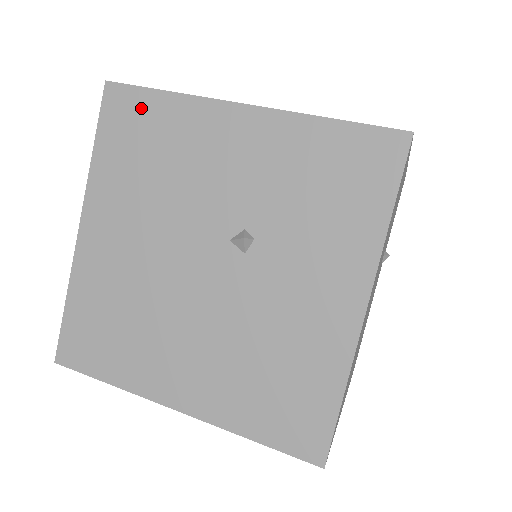
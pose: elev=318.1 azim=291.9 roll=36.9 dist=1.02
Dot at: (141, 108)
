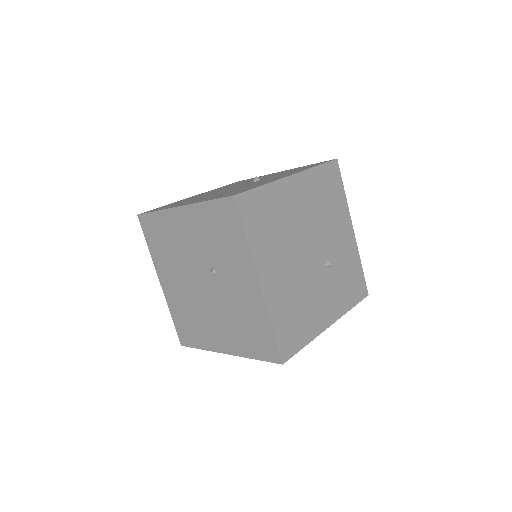
Dot at: (245, 180)
